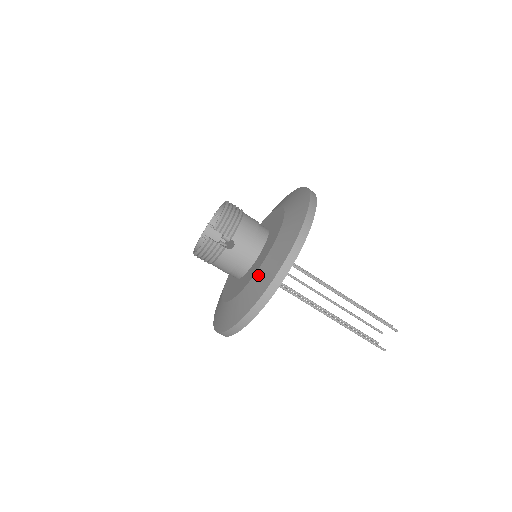
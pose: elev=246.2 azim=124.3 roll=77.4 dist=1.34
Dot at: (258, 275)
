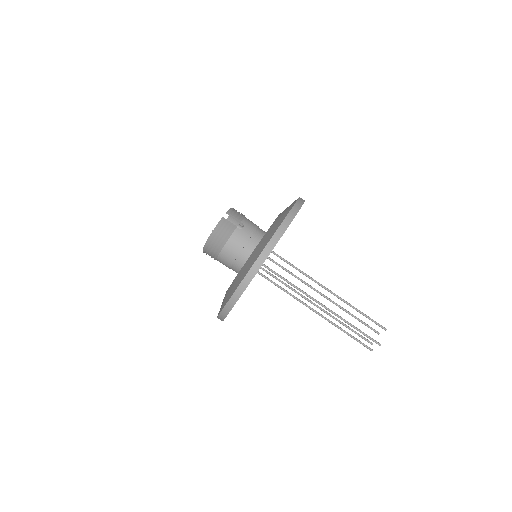
Dot at: (270, 228)
